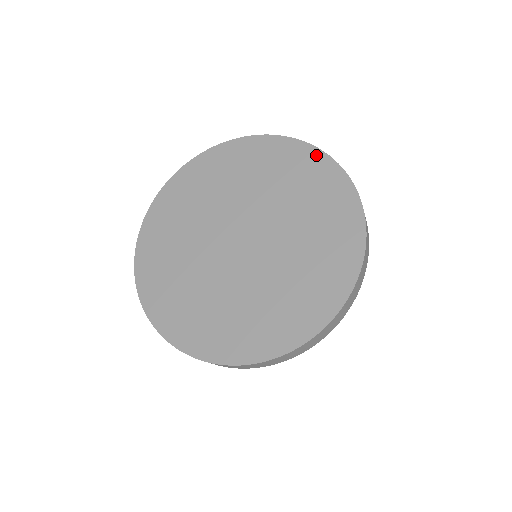
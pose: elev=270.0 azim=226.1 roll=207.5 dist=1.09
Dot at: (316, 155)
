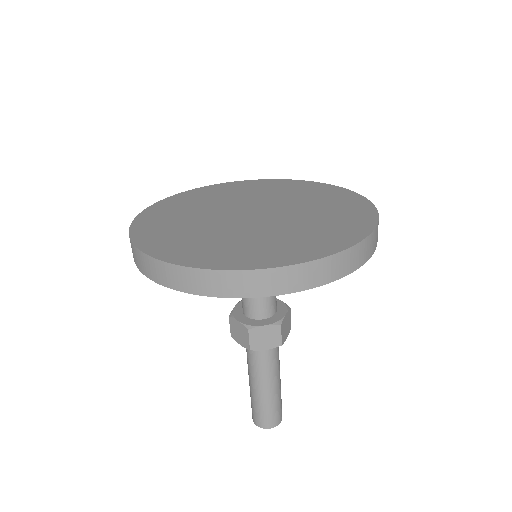
Dot at: (324, 185)
